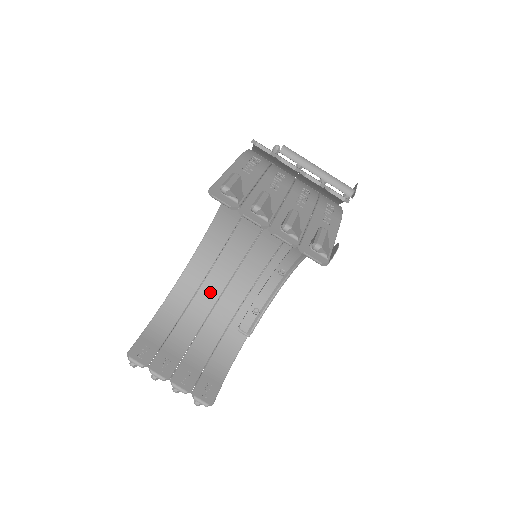
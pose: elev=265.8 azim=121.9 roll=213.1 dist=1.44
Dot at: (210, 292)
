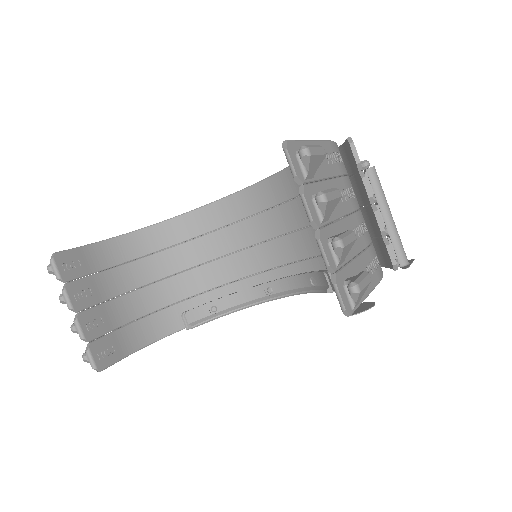
Dot at: (182, 257)
